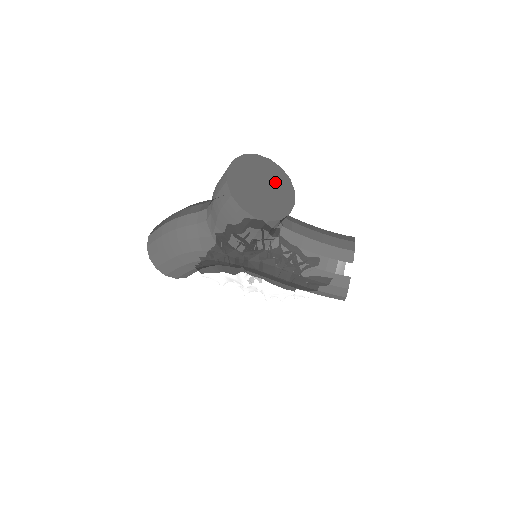
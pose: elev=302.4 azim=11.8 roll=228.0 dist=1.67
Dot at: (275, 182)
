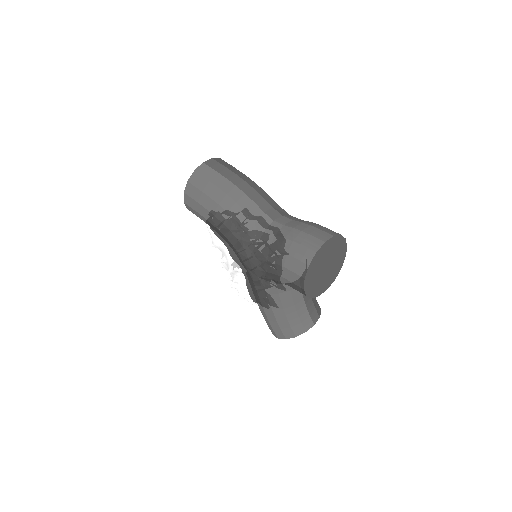
Dot at: (334, 267)
